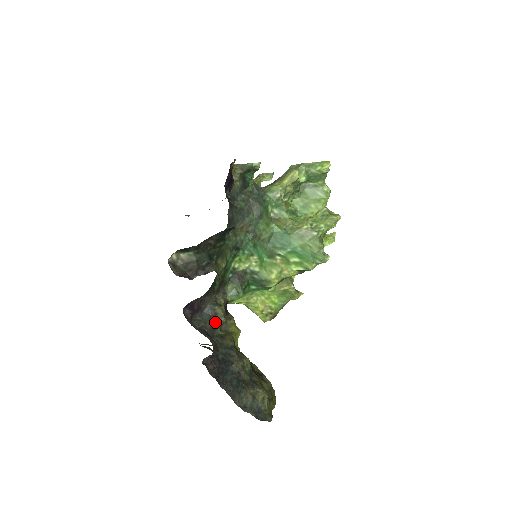
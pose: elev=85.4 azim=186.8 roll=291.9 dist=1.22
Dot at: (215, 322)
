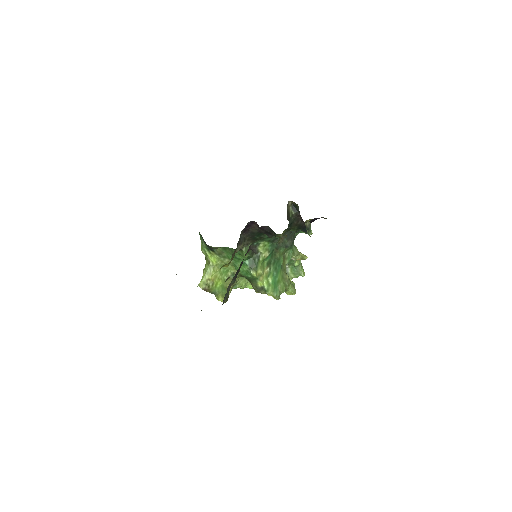
Dot at: (237, 245)
